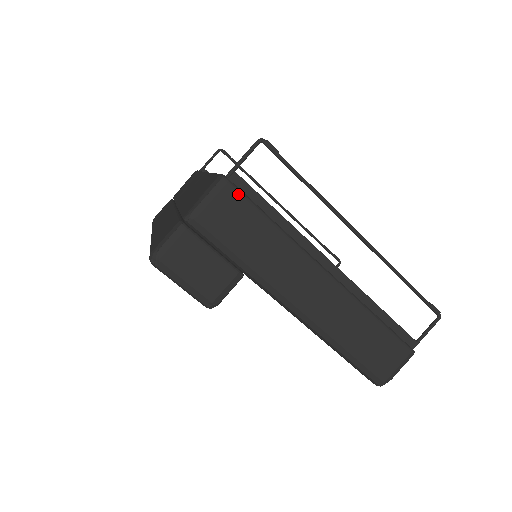
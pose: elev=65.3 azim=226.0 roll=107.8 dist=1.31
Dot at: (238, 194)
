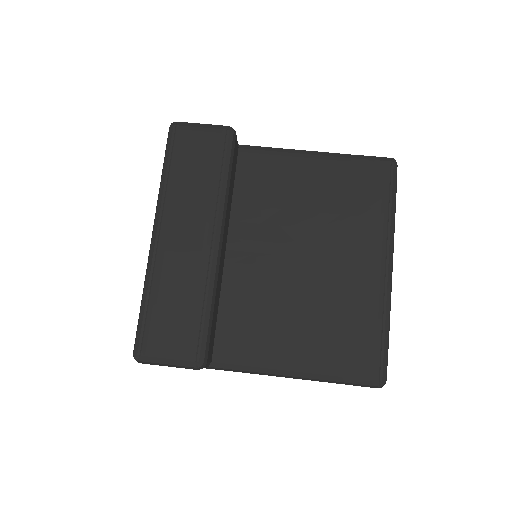
Dot at: occluded
